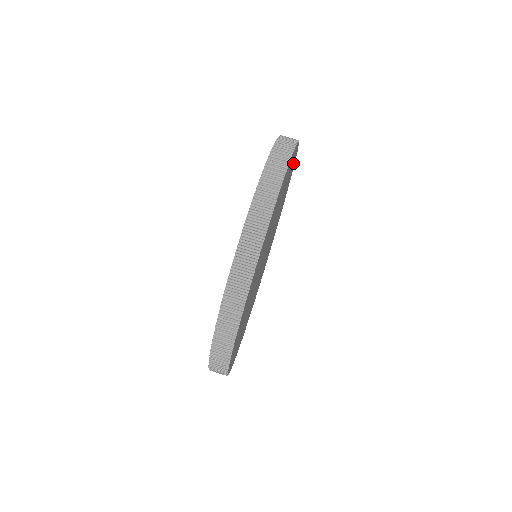
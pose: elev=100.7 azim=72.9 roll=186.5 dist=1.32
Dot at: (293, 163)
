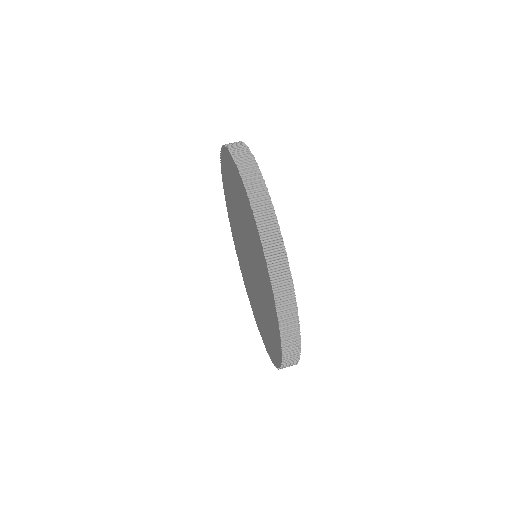
Dot at: occluded
